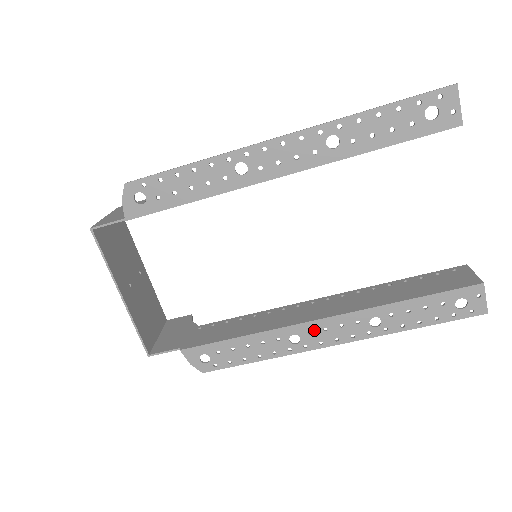
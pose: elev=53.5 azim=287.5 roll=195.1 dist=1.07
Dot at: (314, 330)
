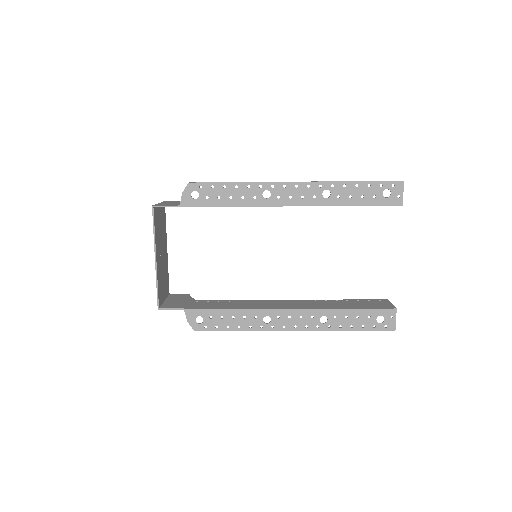
Dot at: (282, 316)
